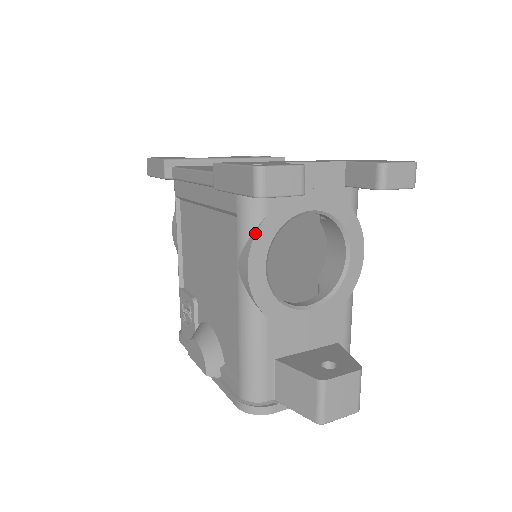
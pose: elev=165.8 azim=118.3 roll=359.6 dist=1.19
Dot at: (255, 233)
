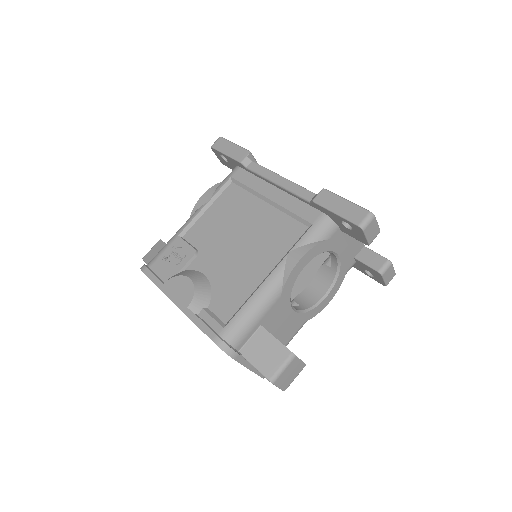
Dot at: (318, 243)
